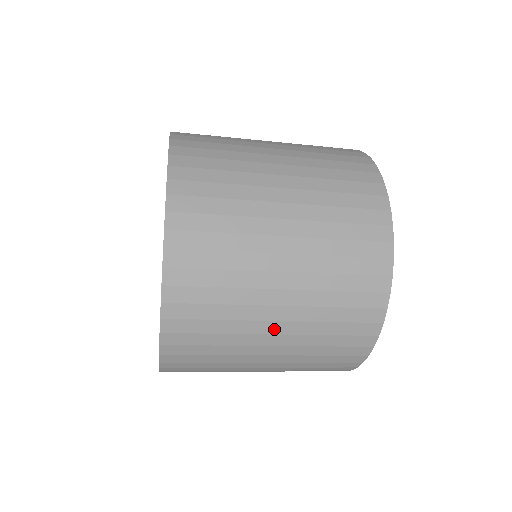
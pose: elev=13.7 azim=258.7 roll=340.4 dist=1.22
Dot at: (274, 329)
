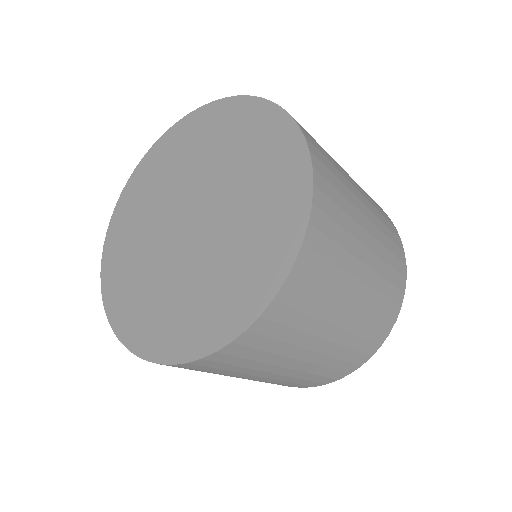
Dot at: (357, 290)
